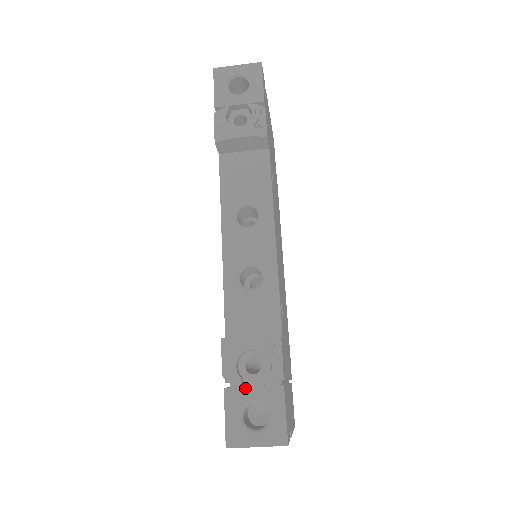
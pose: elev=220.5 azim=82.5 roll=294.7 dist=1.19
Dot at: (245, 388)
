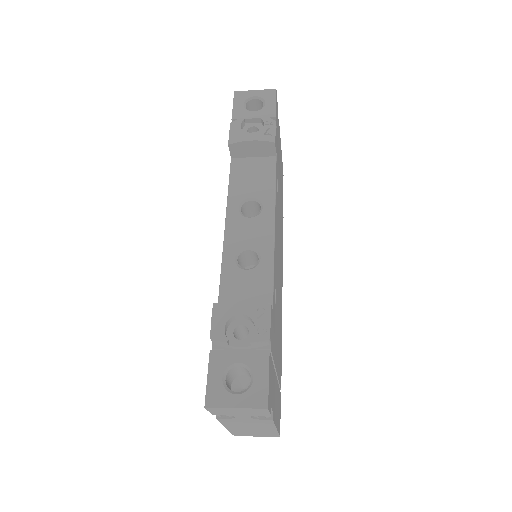
Dot at: (231, 351)
